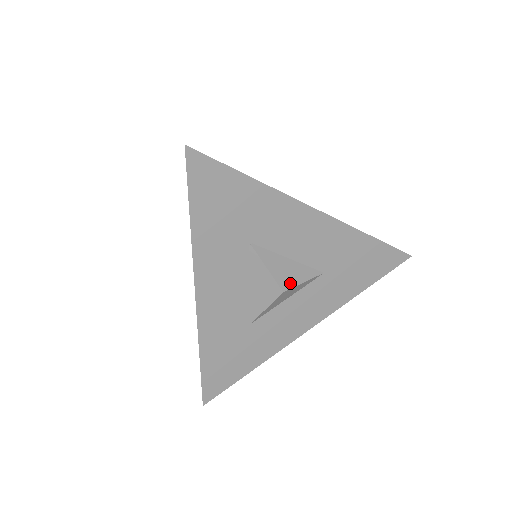
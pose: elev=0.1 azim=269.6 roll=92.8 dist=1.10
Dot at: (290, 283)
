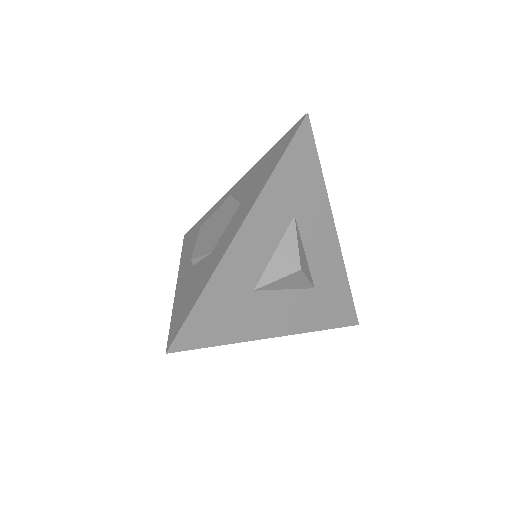
Dot at: (304, 269)
